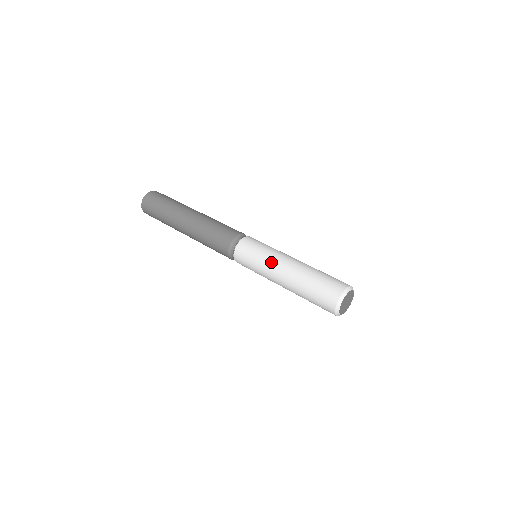
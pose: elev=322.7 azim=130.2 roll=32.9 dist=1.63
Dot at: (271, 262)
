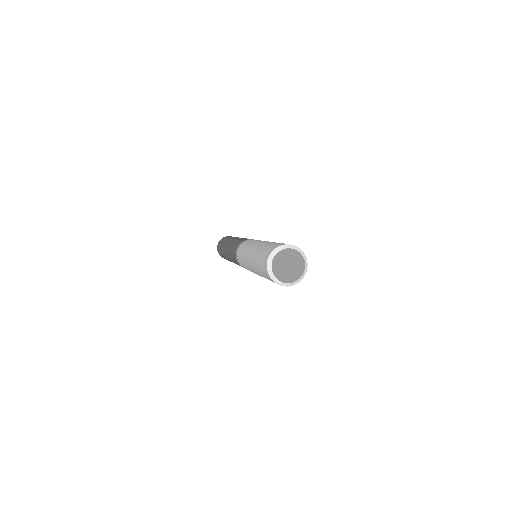
Dot at: (246, 254)
